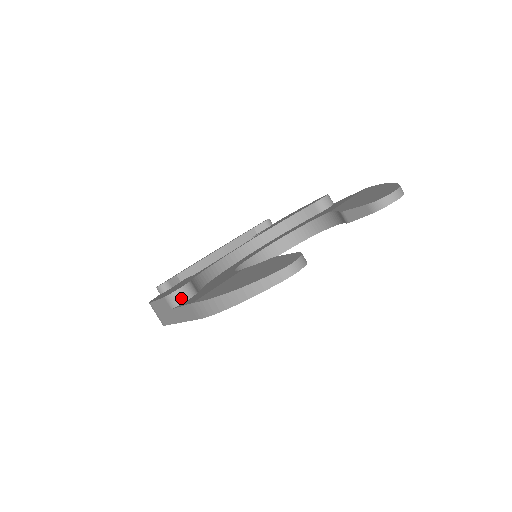
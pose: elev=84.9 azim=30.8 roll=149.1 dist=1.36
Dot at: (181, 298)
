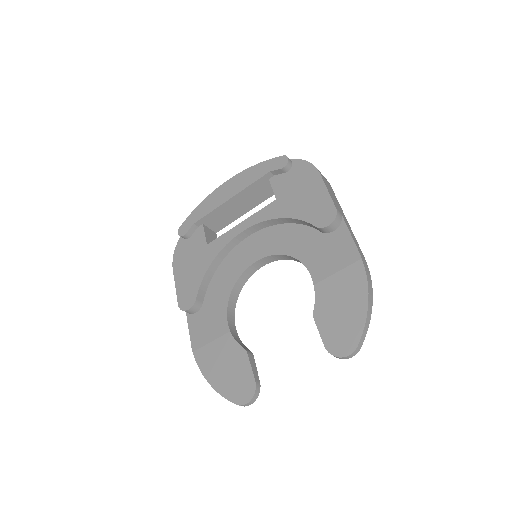
Dot at: (190, 313)
